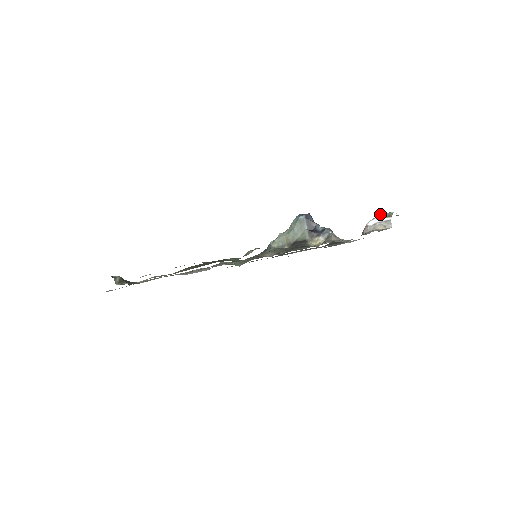
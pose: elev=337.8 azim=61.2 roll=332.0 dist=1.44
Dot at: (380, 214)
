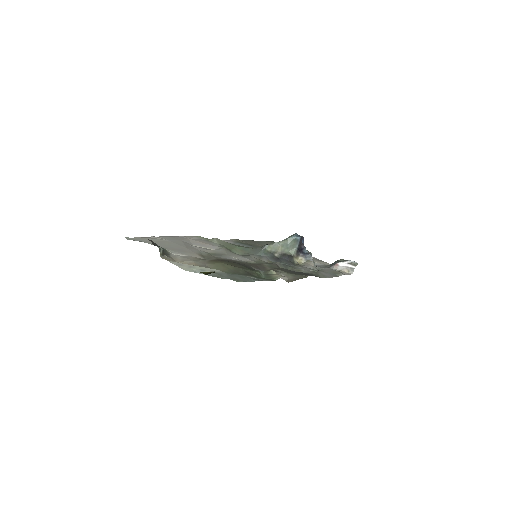
Dot at: (349, 260)
